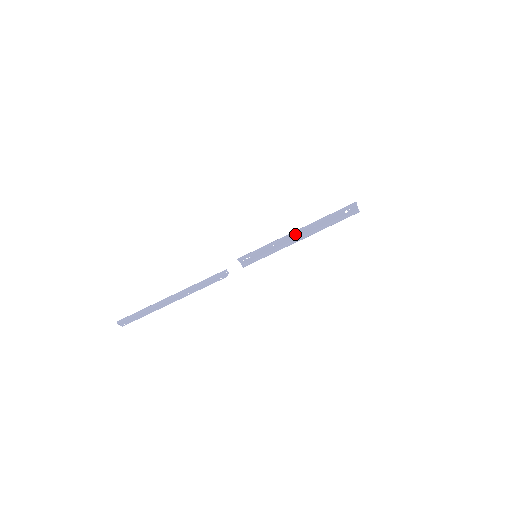
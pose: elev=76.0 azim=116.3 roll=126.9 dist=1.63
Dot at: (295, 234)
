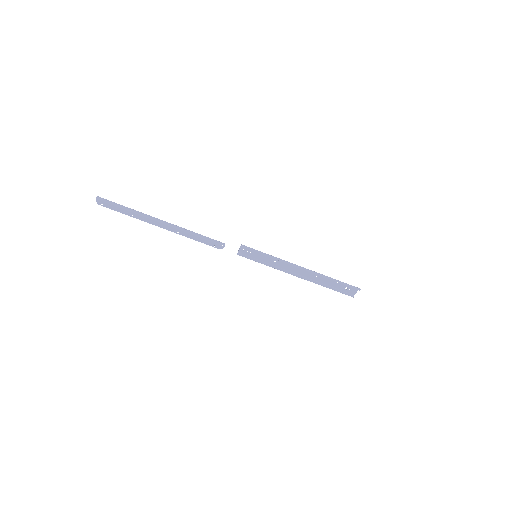
Dot at: (298, 269)
